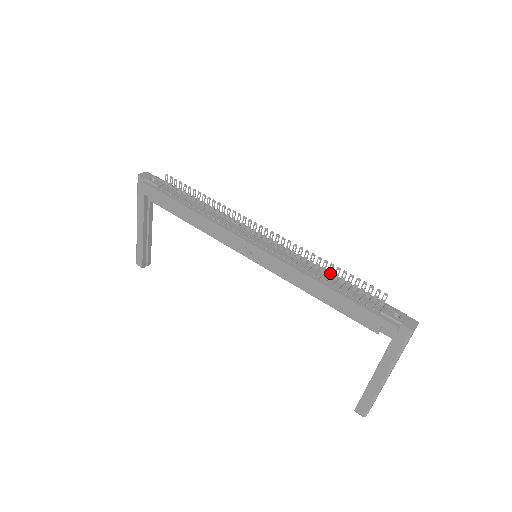
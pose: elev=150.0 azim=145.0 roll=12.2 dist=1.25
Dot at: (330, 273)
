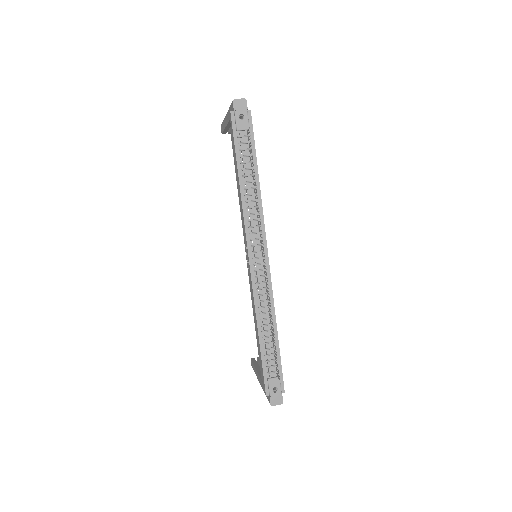
Dot at: (272, 328)
